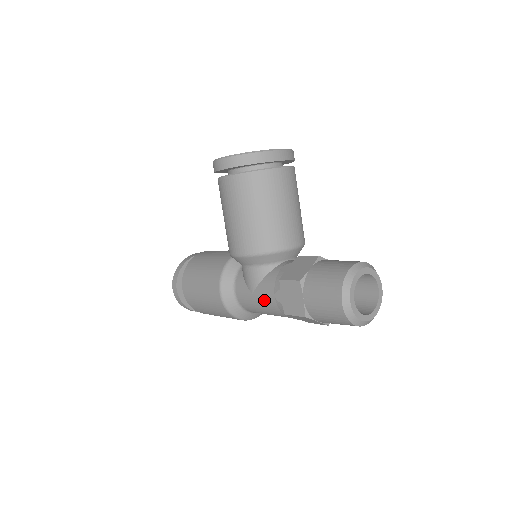
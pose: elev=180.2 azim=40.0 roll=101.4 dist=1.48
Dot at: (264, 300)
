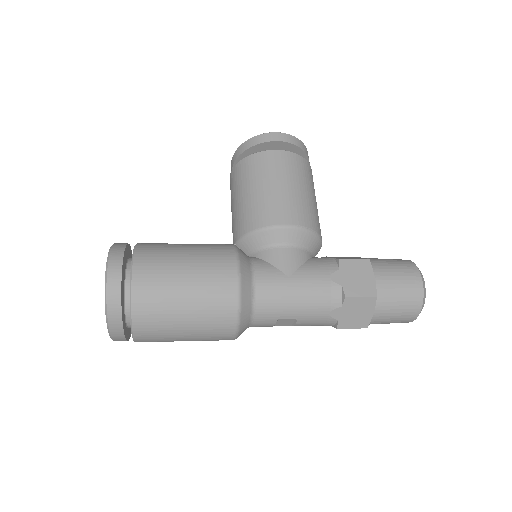
Dot at: (310, 284)
